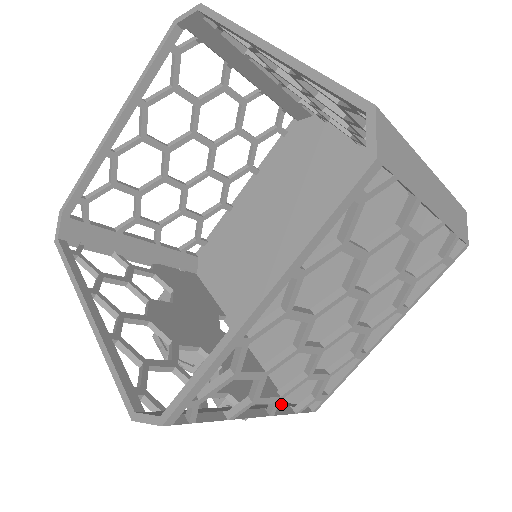
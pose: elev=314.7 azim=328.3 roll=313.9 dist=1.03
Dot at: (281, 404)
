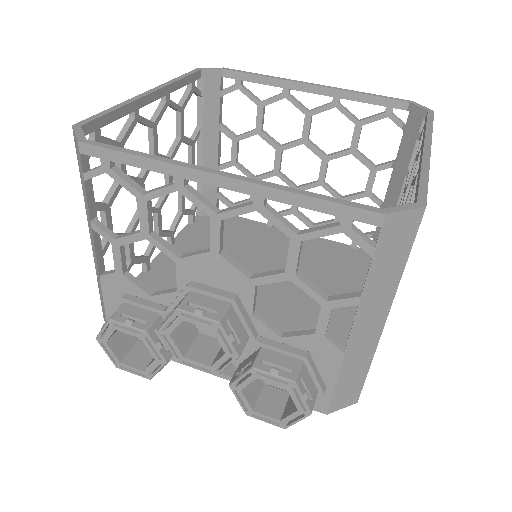
Dot at: occluded
